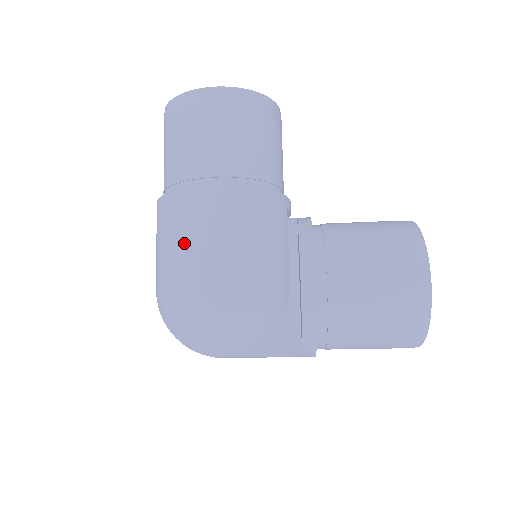
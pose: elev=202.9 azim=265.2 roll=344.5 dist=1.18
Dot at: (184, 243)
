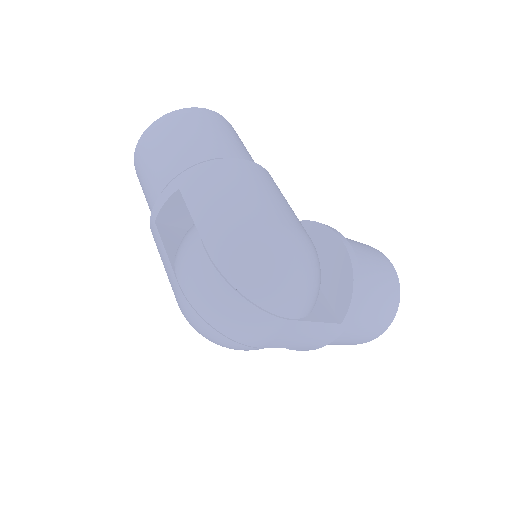
Dot at: (251, 193)
